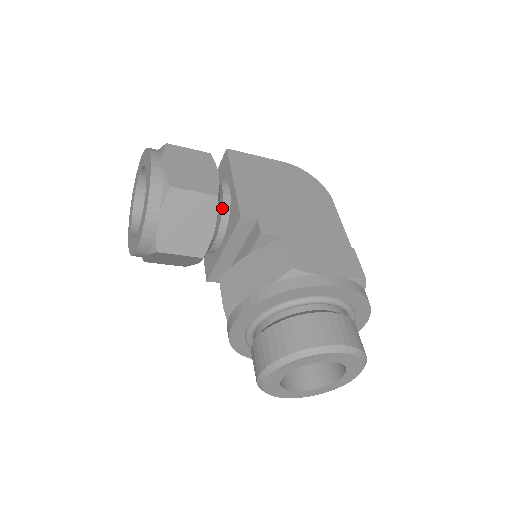
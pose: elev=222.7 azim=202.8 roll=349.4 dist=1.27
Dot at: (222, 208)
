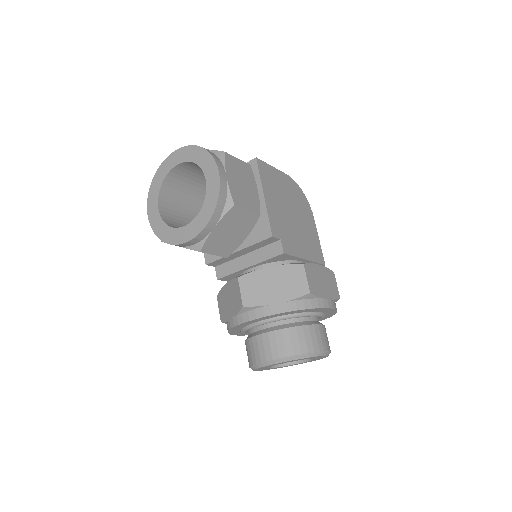
Dot at: occluded
